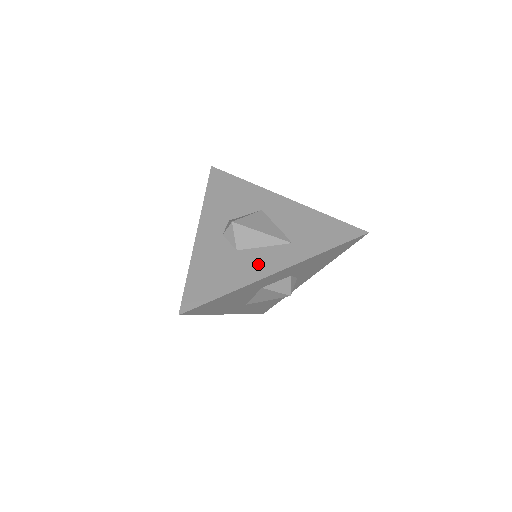
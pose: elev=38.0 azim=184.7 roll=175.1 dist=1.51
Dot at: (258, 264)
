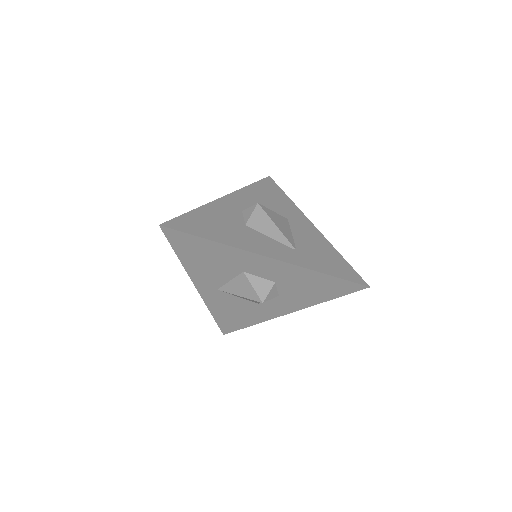
Dot at: (256, 242)
